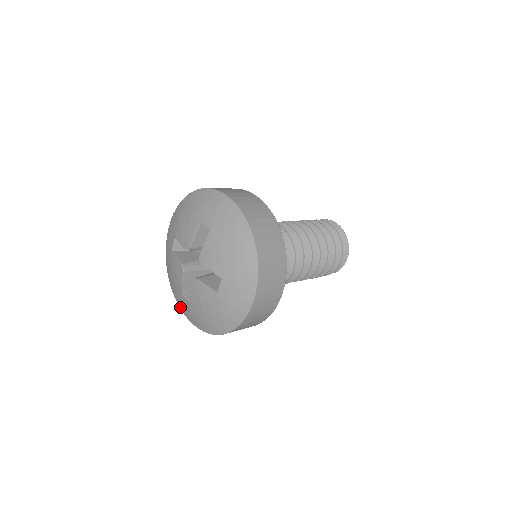
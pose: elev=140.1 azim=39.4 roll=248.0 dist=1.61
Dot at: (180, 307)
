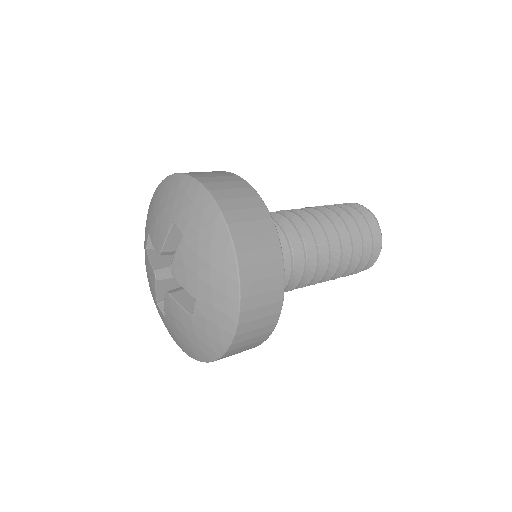
Dot at: occluded
